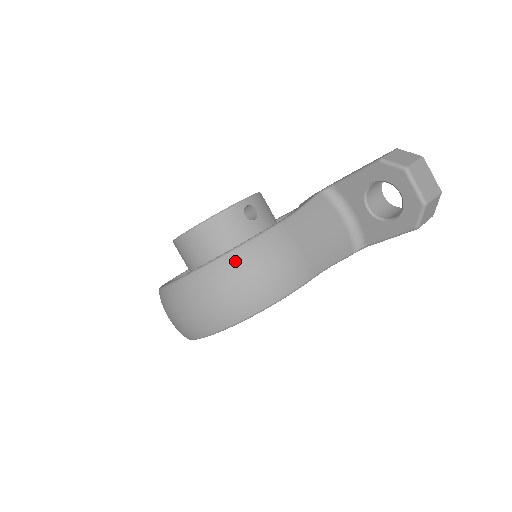
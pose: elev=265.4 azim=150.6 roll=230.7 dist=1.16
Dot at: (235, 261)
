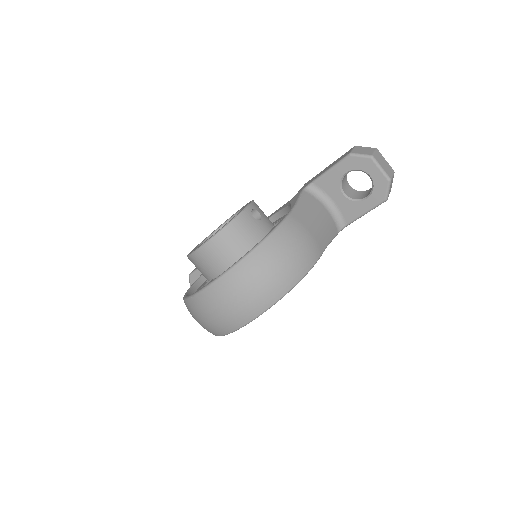
Dot at: (267, 249)
